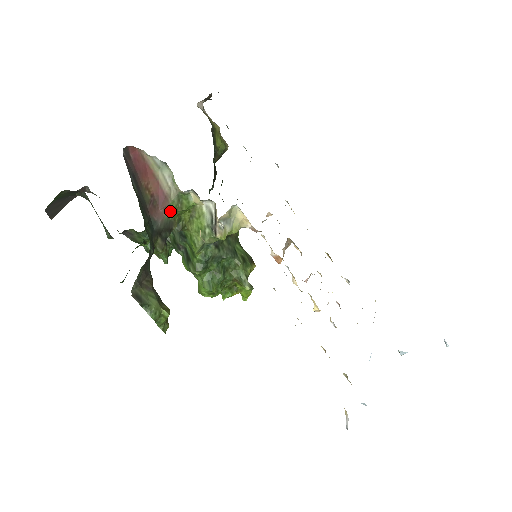
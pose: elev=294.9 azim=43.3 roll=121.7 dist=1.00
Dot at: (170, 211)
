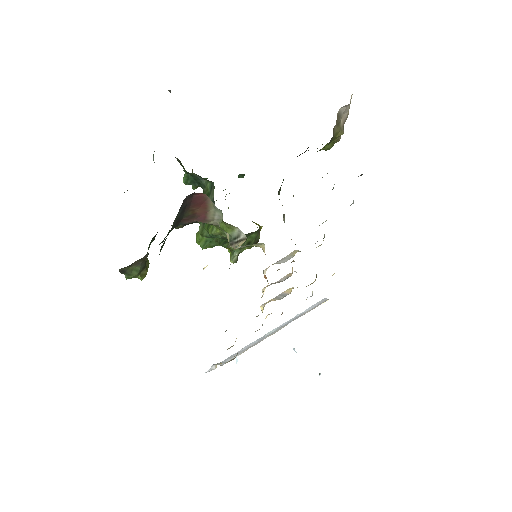
Dot at: occluded
